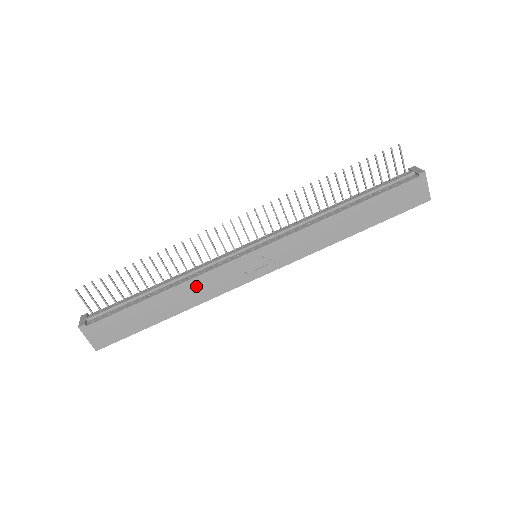
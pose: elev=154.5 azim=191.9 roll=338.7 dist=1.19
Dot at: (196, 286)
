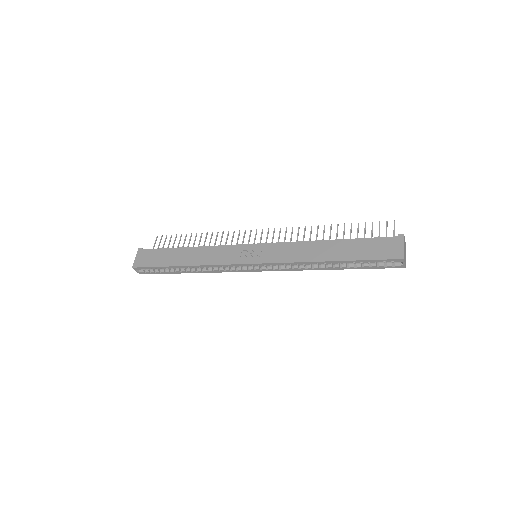
Dot at: (208, 252)
